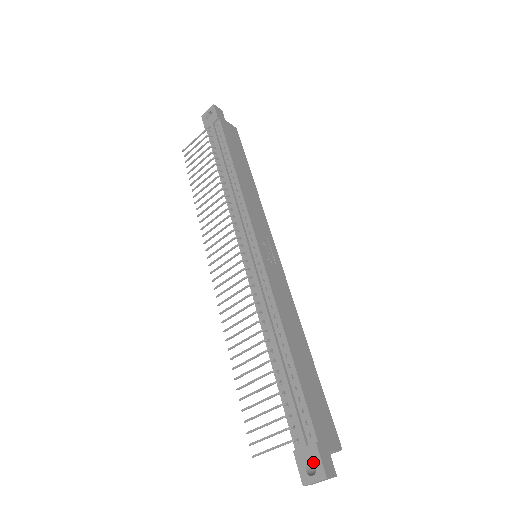
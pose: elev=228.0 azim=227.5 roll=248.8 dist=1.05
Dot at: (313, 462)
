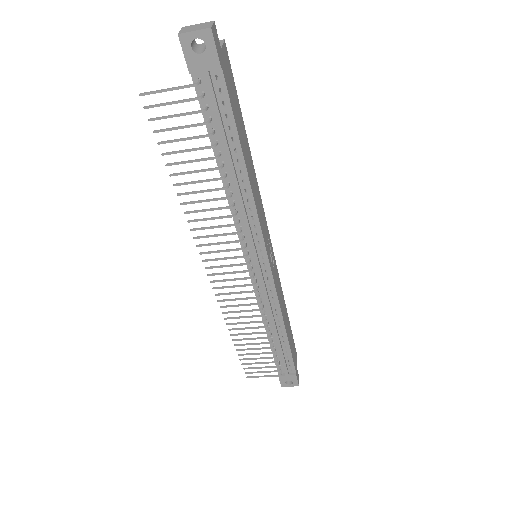
Dot at: (292, 381)
